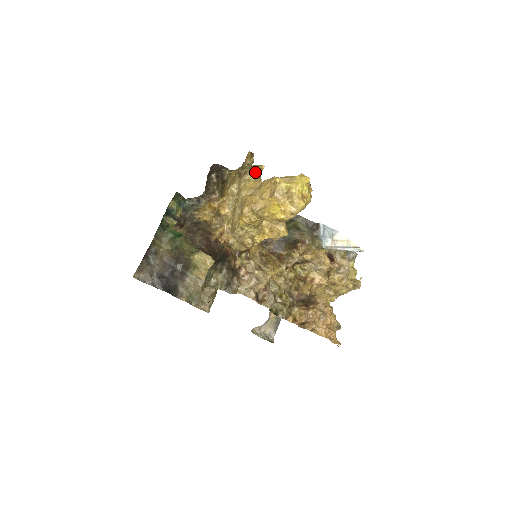
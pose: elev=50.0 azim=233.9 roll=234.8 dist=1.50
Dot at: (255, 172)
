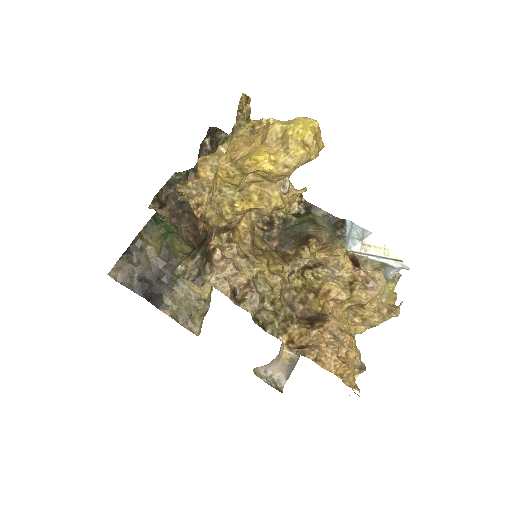
Dot at: (253, 128)
